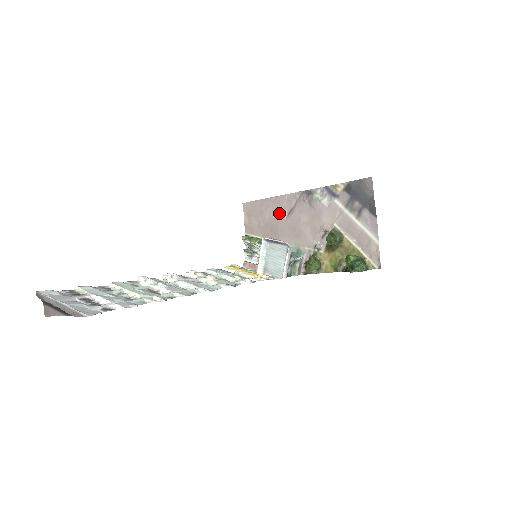
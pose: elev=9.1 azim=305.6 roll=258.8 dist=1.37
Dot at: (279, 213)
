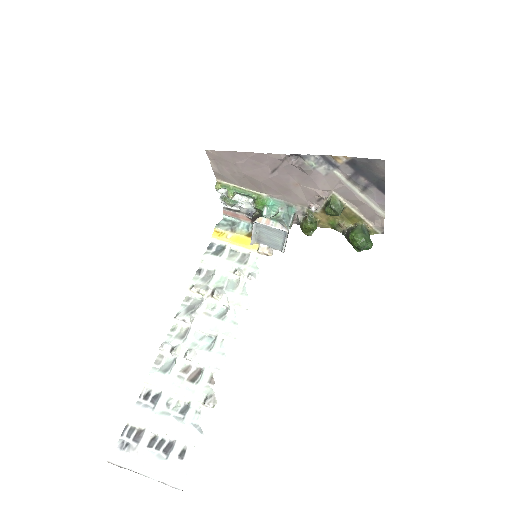
Dot at: (260, 169)
